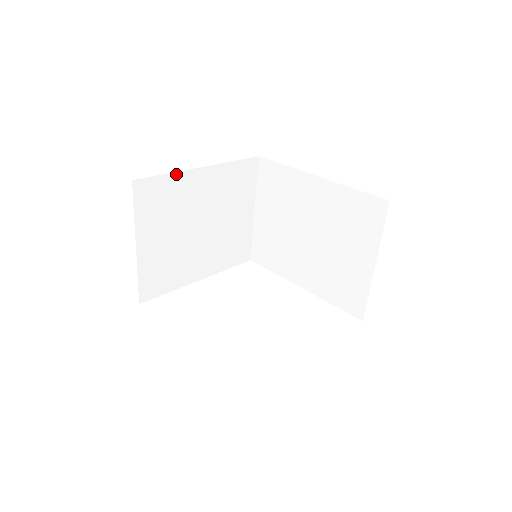
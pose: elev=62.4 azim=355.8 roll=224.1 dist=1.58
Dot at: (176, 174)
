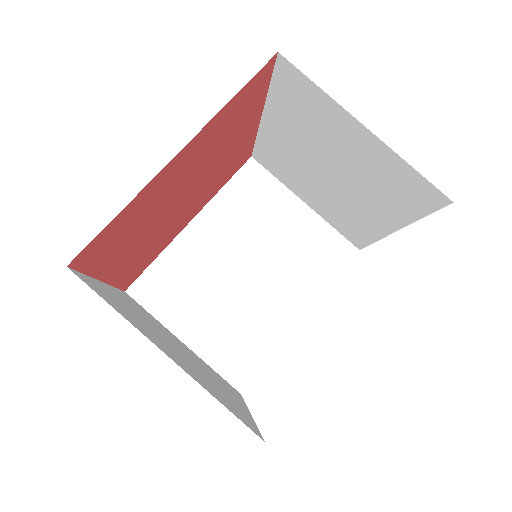
Dot at: occluded
